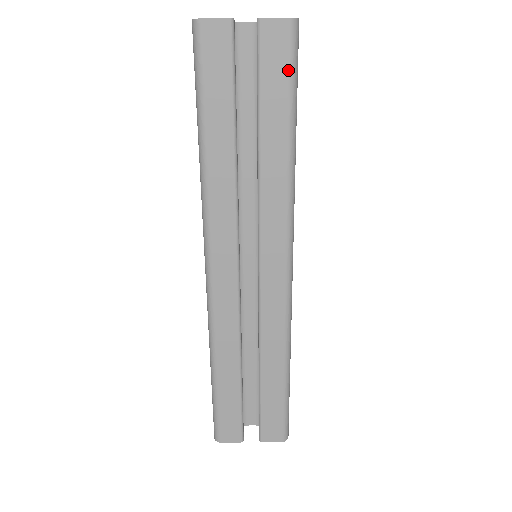
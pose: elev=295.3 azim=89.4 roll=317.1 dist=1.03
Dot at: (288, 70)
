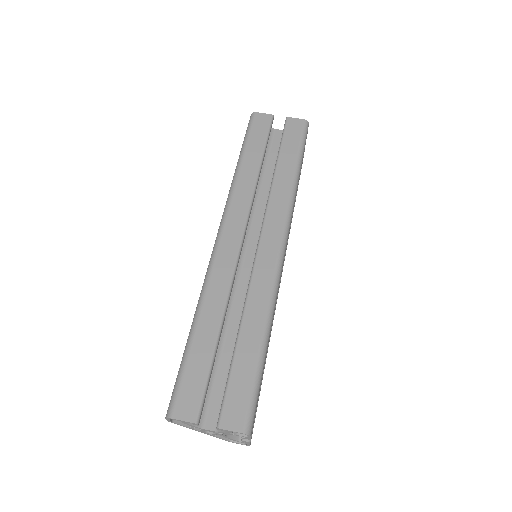
Dot at: (300, 138)
